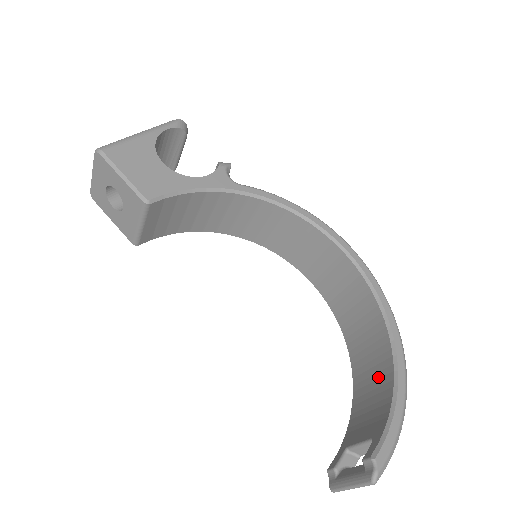
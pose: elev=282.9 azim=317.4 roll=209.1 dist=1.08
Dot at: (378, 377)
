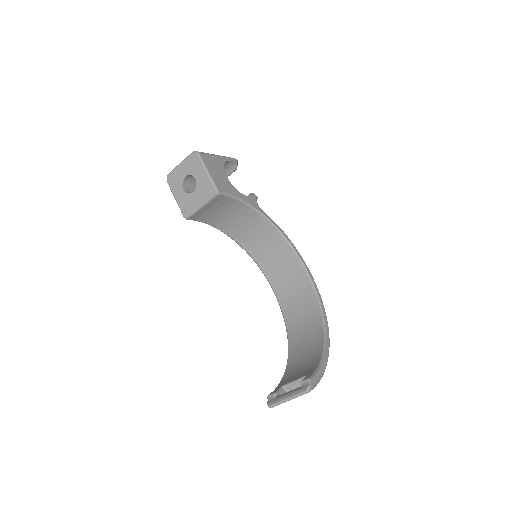
Dot at: (310, 351)
